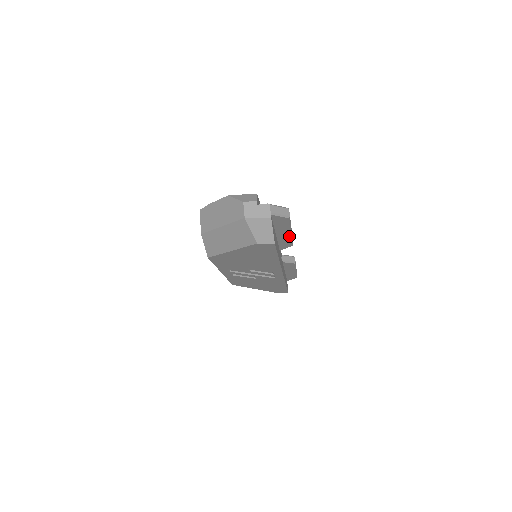
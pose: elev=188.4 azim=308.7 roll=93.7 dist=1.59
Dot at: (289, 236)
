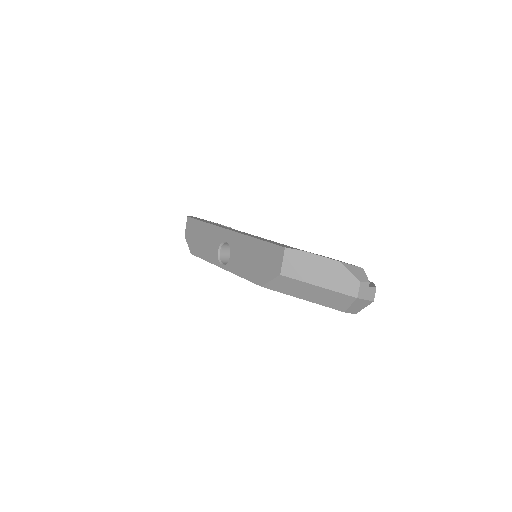
Dot at: occluded
